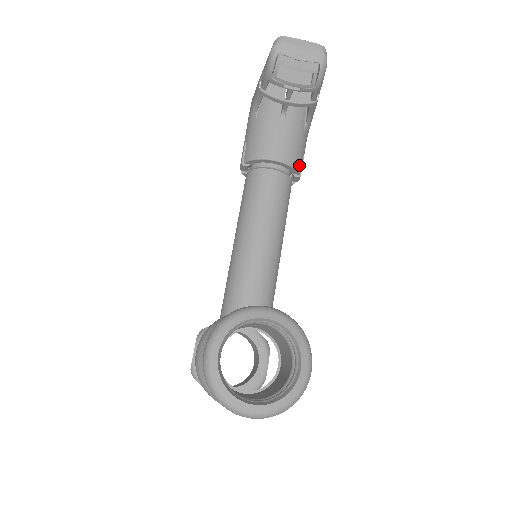
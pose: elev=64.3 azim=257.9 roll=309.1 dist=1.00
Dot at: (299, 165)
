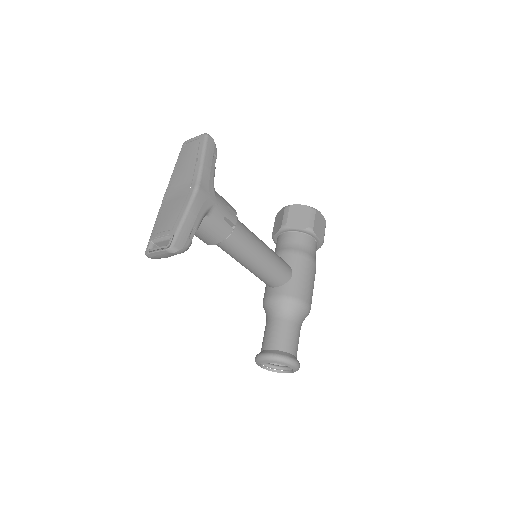
Dot at: (228, 231)
